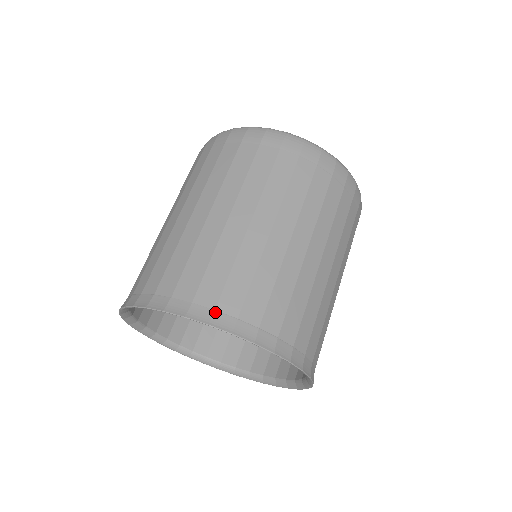
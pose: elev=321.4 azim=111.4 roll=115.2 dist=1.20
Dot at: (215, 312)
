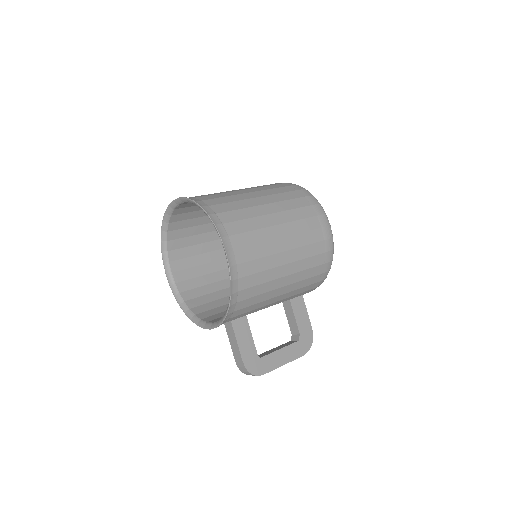
Dot at: occluded
